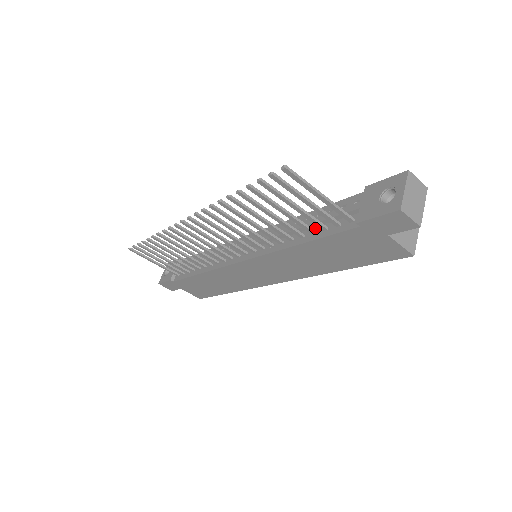
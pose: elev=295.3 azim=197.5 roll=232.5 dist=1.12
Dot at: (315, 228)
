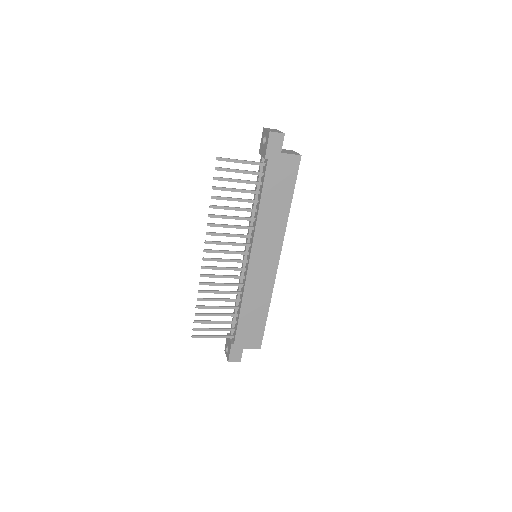
Dot at: (259, 192)
